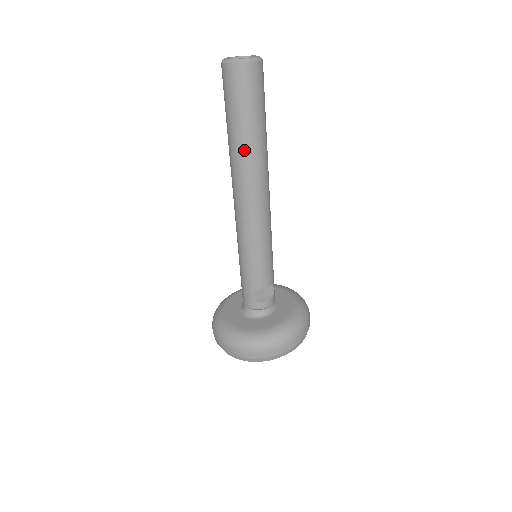
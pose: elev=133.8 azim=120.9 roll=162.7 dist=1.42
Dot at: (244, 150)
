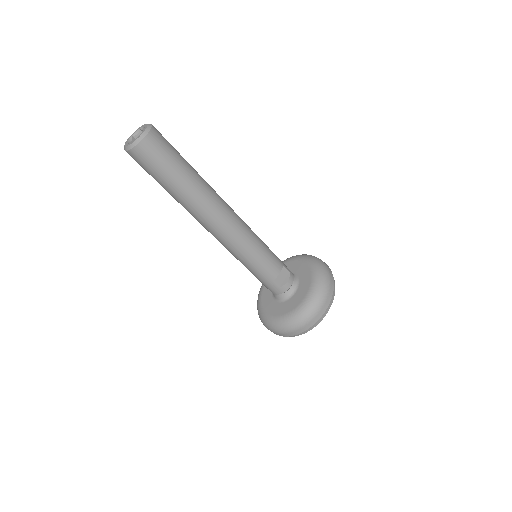
Dot at: (189, 197)
